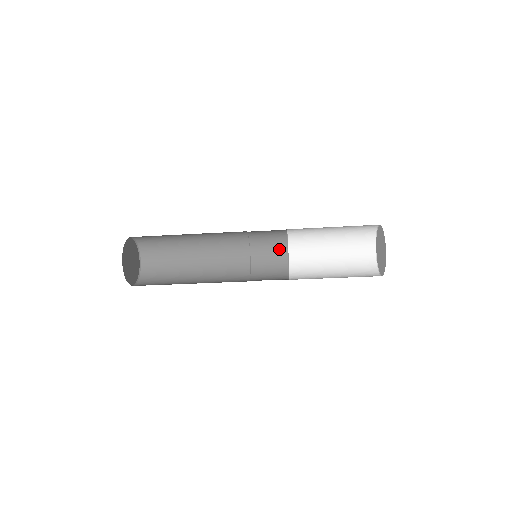
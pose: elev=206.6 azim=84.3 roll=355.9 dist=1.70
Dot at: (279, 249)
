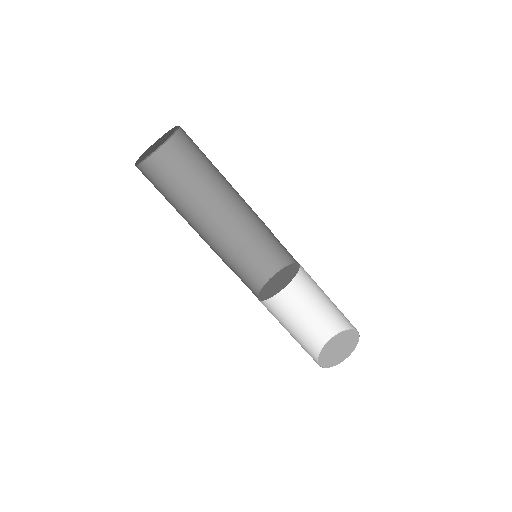
Dot at: (261, 275)
